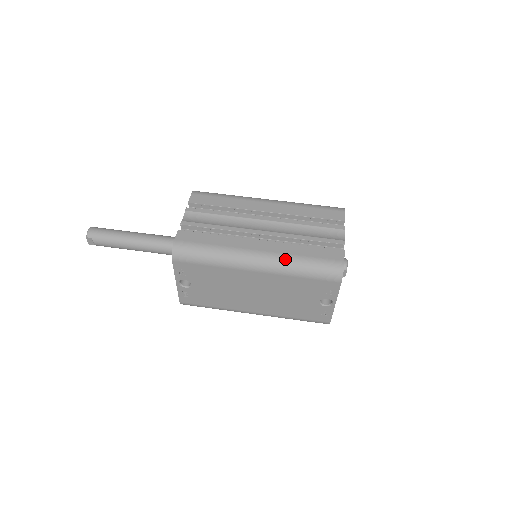
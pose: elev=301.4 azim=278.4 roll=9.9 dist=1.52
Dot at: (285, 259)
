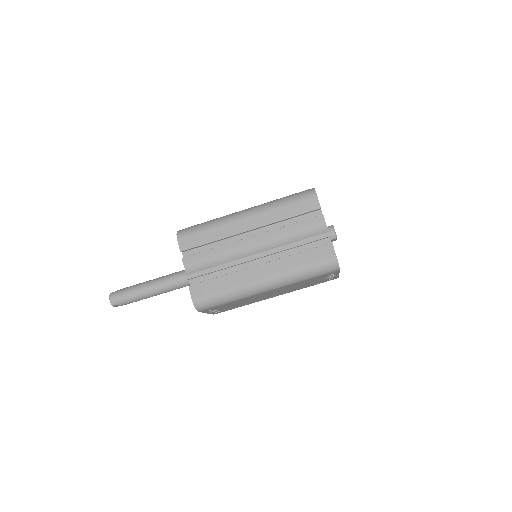
Dot at: (288, 275)
